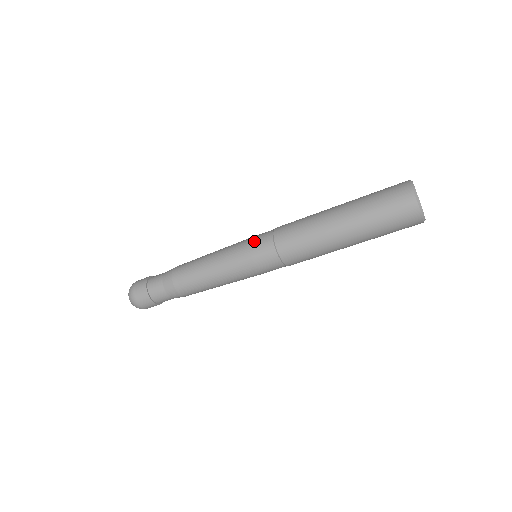
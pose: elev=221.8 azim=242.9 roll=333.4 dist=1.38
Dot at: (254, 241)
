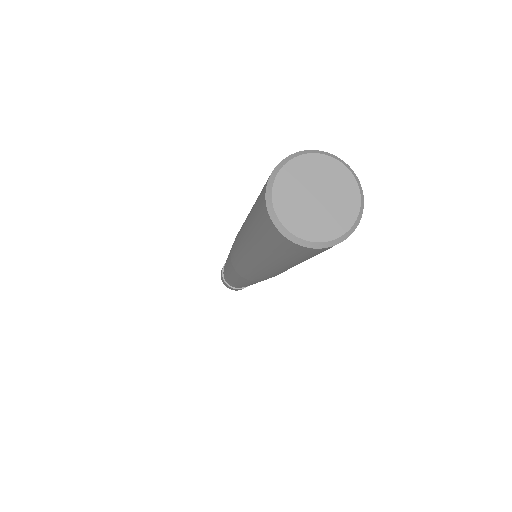
Dot at: occluded
